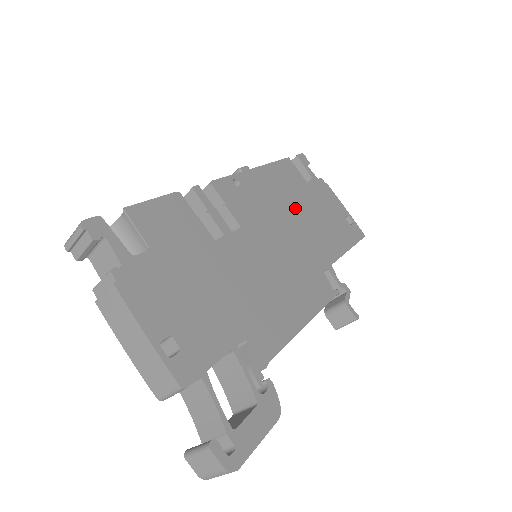
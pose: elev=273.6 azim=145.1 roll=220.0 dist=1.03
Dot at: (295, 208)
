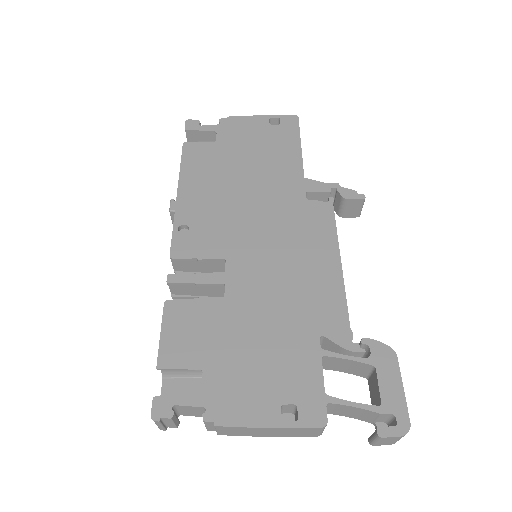
Dot at: (234, 180)
